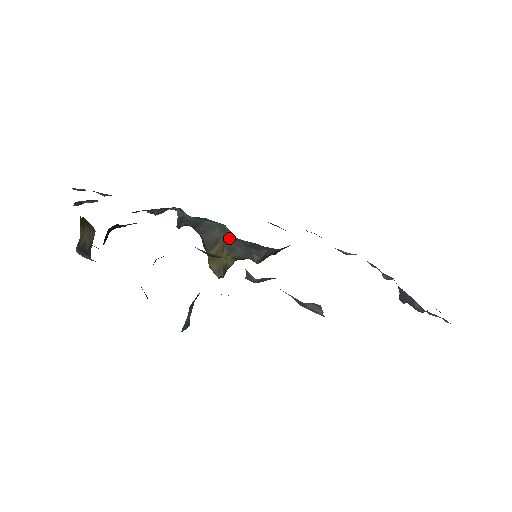
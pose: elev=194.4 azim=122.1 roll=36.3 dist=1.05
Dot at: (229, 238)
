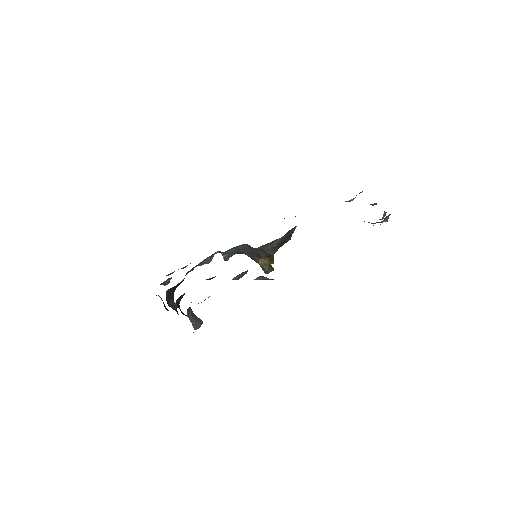
Dot at: occluded
